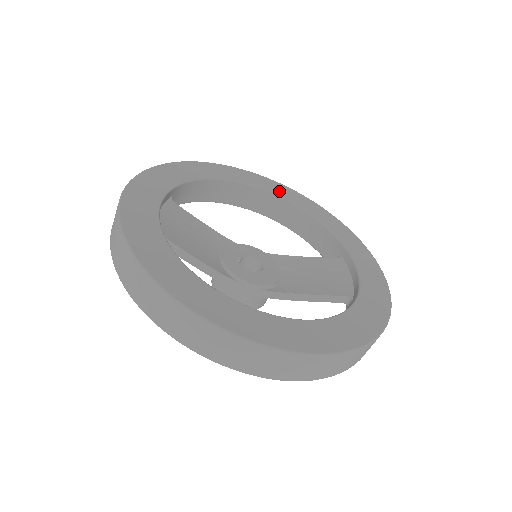
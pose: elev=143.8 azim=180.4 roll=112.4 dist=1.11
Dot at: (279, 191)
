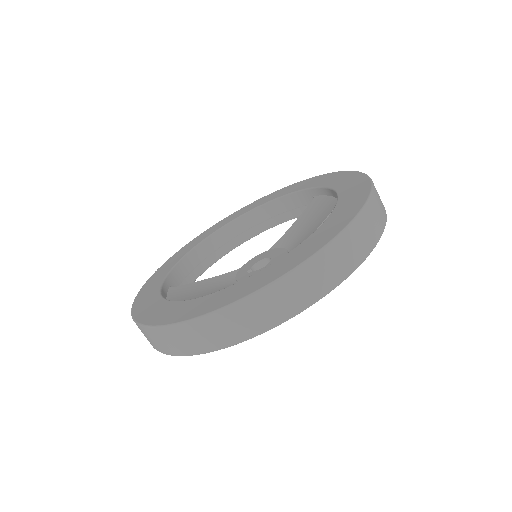
Dot at: (239, 214)
